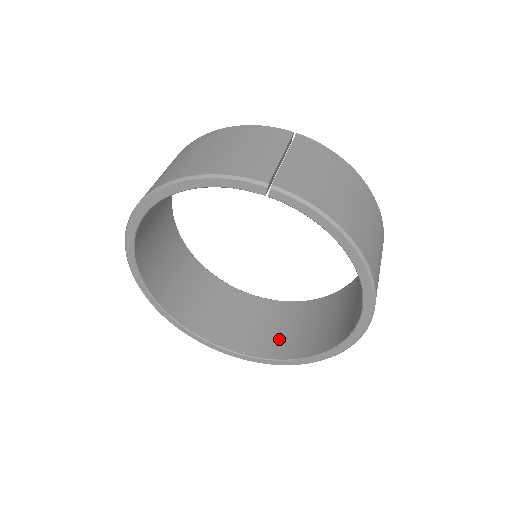
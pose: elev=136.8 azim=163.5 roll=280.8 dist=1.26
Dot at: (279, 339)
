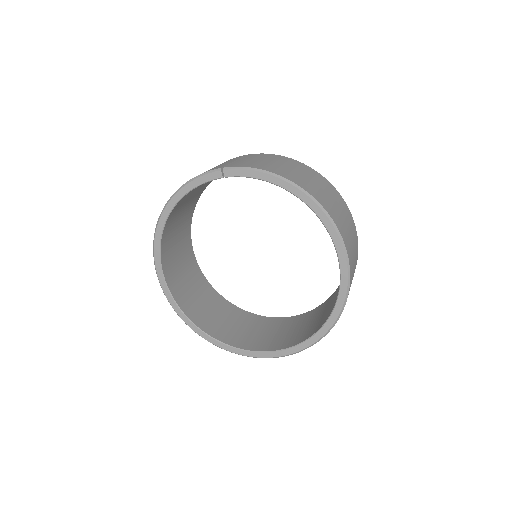
Dot at: (306, 330)
